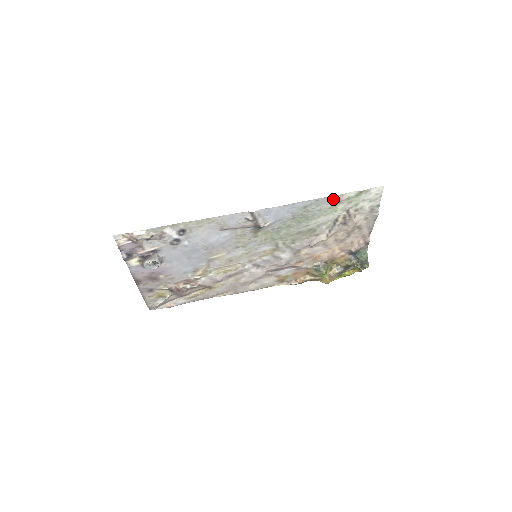
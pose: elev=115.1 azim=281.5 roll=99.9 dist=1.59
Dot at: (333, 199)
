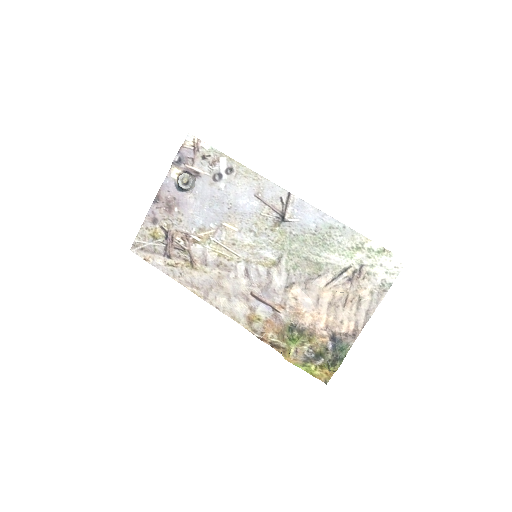
Dot at: (357, 239)
